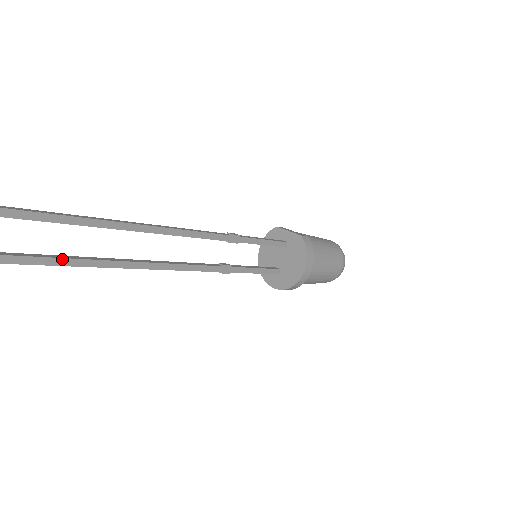
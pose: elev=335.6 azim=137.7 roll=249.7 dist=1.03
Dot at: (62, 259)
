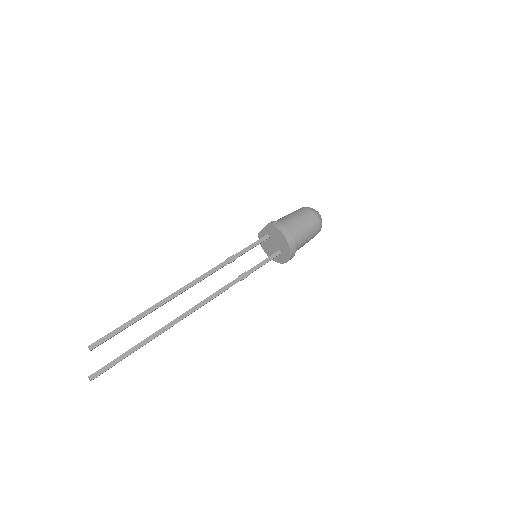
Dot at: (153, 334)
